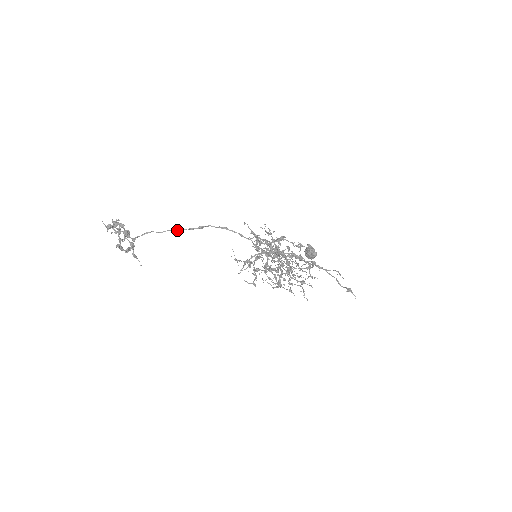
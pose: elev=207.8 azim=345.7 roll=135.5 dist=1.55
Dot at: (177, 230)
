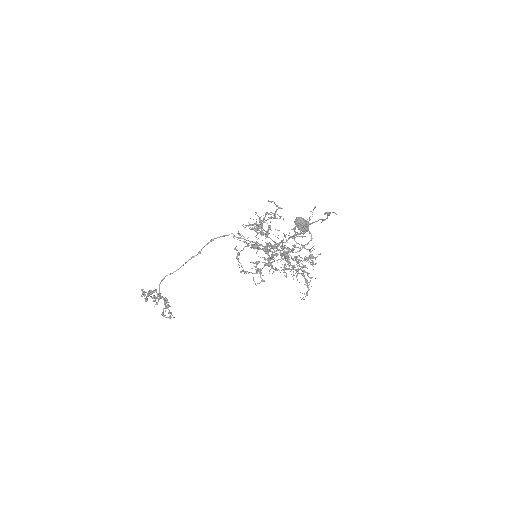
Dot at: (183, 265)
